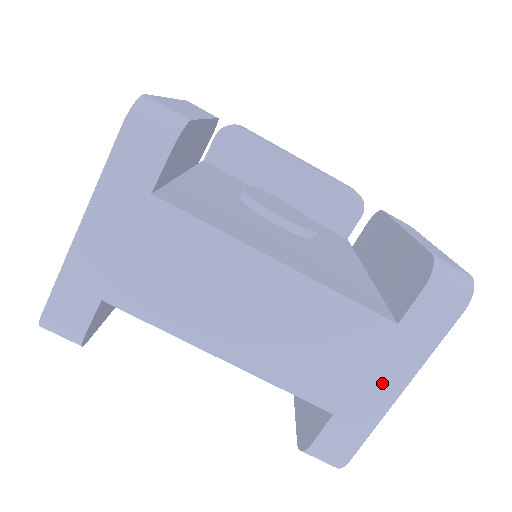
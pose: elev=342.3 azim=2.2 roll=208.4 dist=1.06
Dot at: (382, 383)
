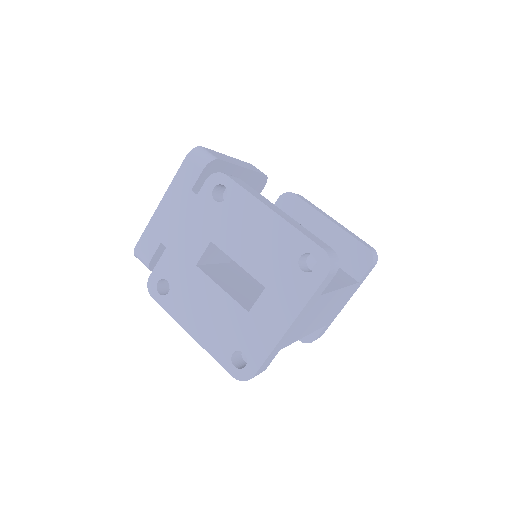
Dot at: occluded
